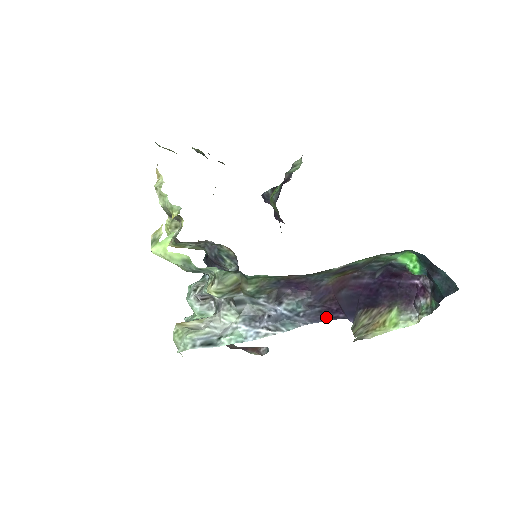
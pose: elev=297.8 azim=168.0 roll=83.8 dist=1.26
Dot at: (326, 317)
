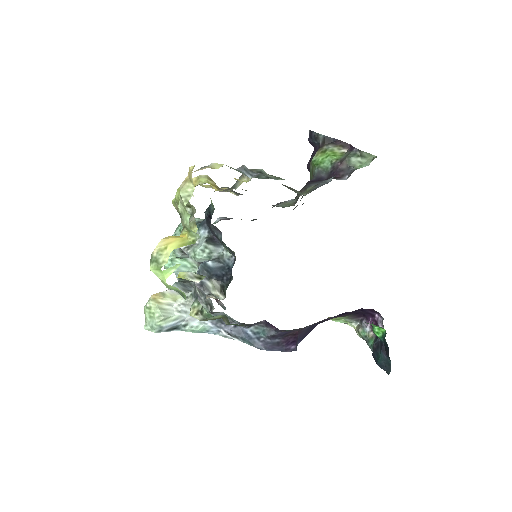
Dot at: (280, 348)
